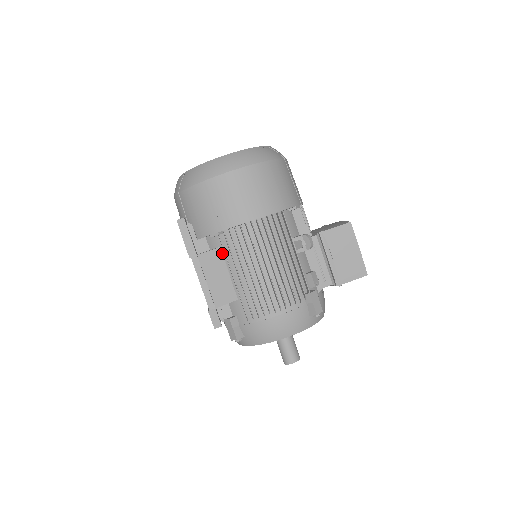
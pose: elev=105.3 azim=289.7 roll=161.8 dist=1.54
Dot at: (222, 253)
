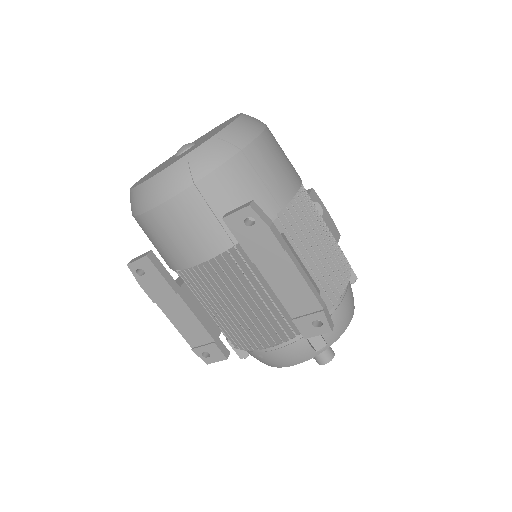
Dot at: occluded
